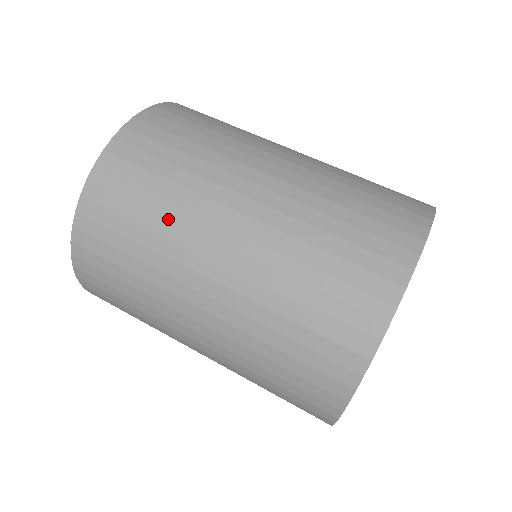
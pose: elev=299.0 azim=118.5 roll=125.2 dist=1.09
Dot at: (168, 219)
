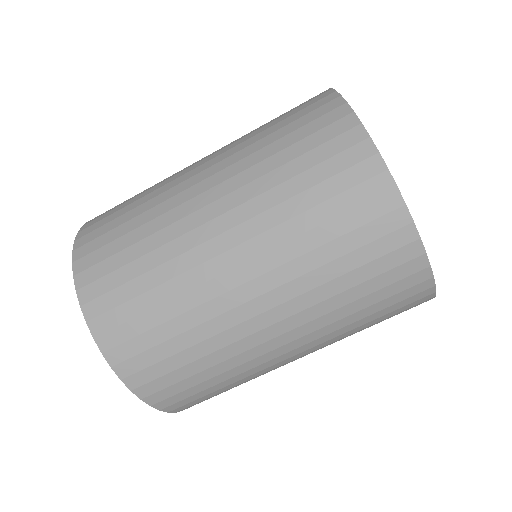
Dot at: occluded
